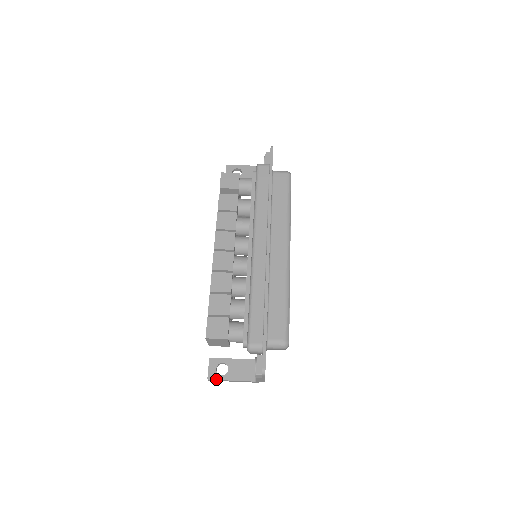
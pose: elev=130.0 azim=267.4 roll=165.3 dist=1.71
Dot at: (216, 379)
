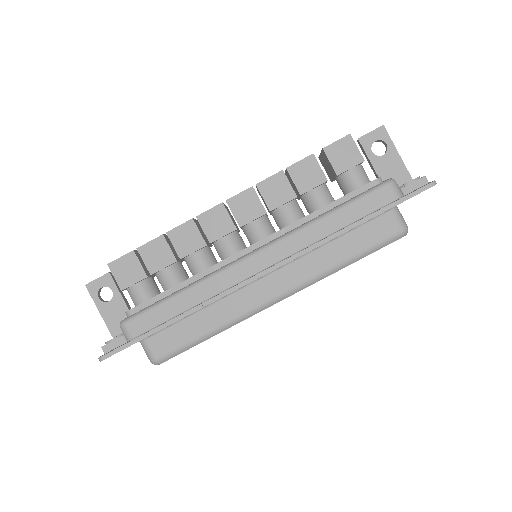
Dot at: (91, 294)
